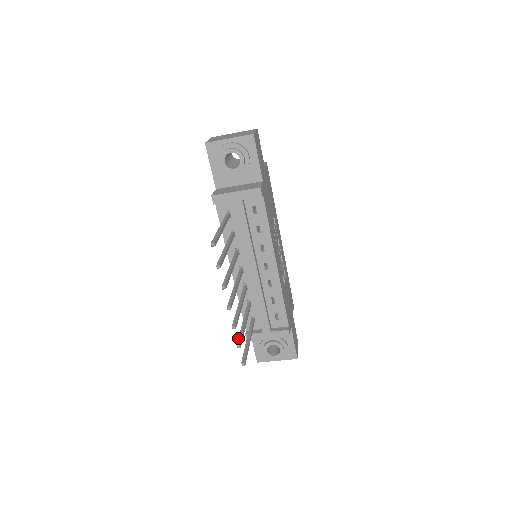
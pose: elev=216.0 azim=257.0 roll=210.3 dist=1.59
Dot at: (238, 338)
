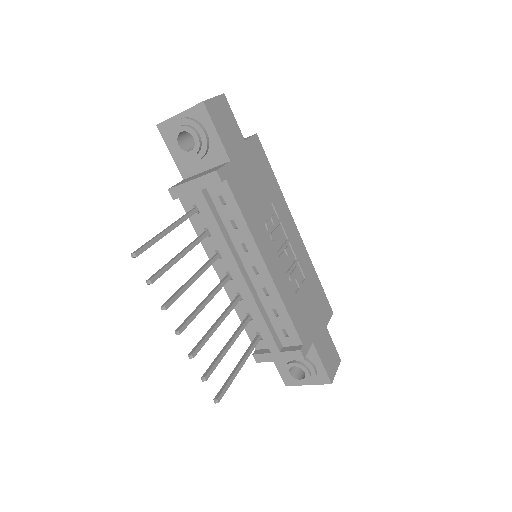
Dot at: occluded
